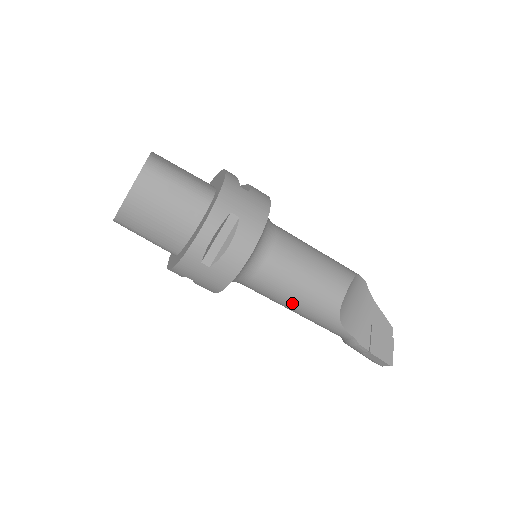
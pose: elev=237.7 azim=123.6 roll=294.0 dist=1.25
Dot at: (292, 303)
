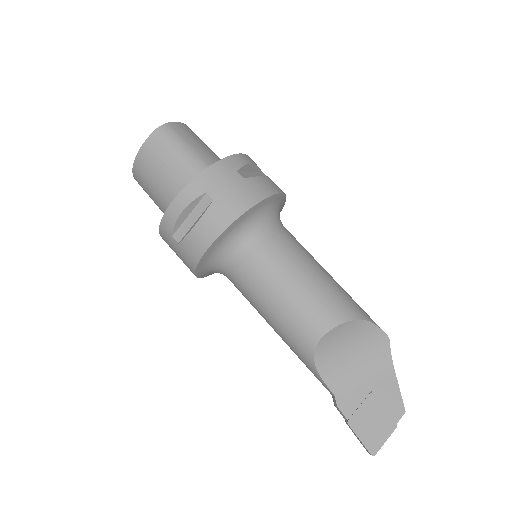
Dot at: (267, 319)
